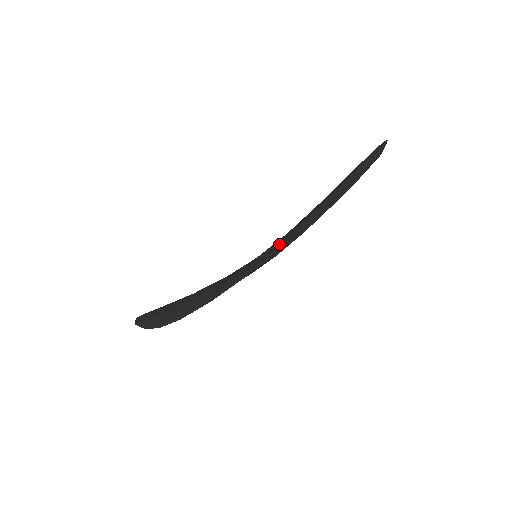
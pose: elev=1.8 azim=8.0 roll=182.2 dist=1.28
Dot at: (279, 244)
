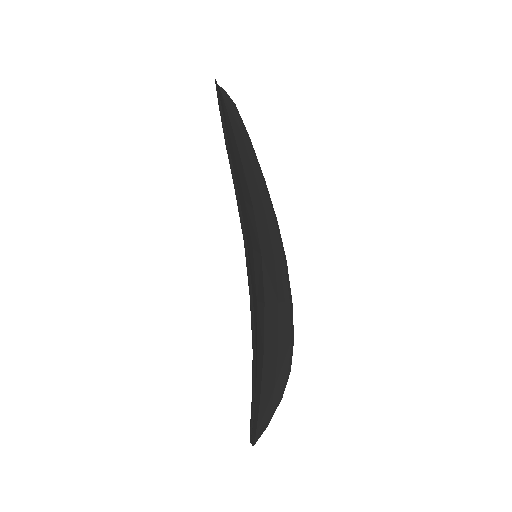
Dot at: occluded
